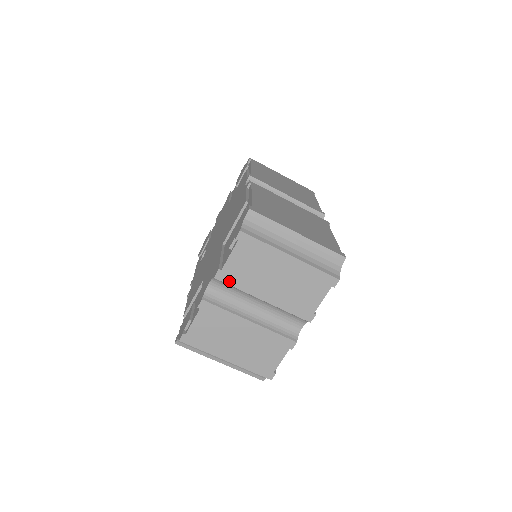
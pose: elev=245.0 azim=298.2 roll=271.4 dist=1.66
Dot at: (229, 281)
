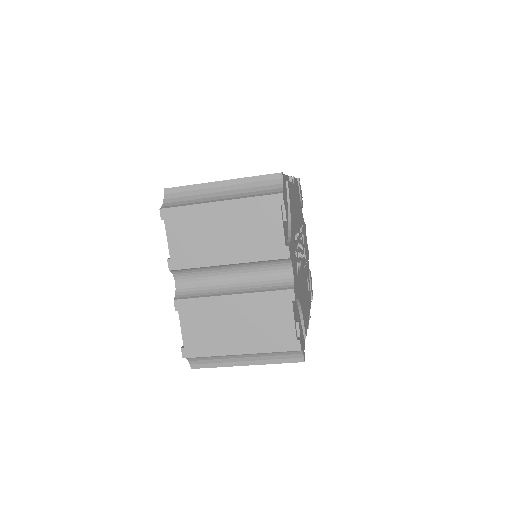
Dot at: (184, 265)
